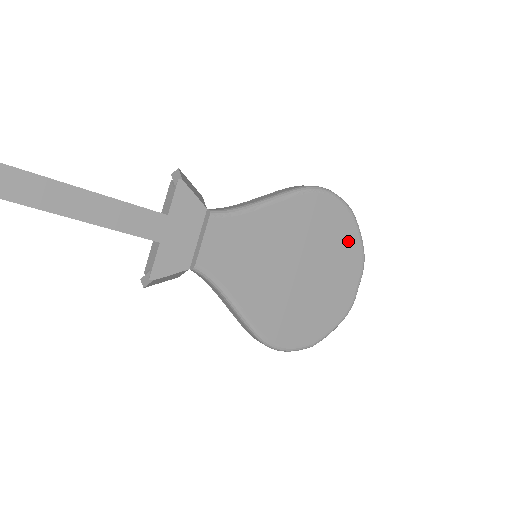
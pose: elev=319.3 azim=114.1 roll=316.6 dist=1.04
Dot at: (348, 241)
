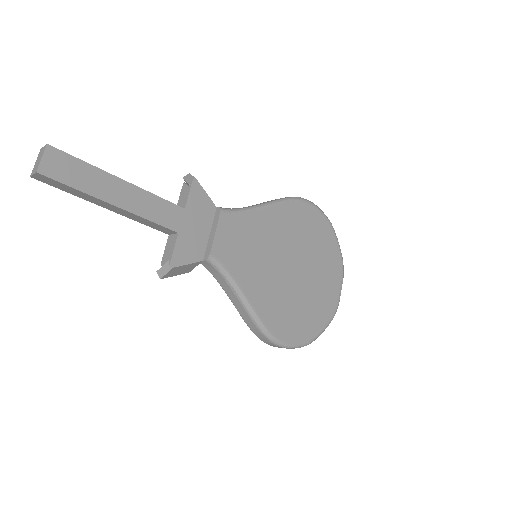
Dot at: (330, 248)
